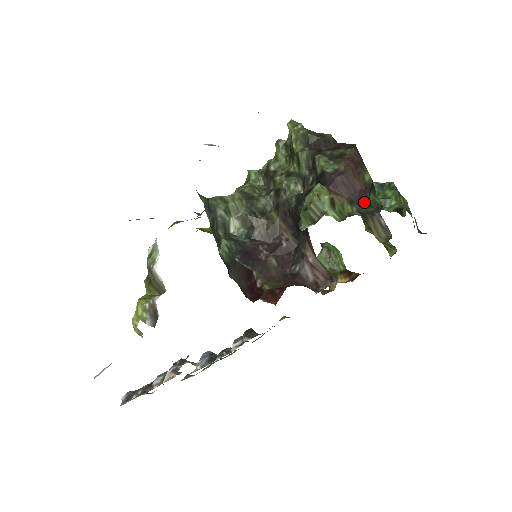
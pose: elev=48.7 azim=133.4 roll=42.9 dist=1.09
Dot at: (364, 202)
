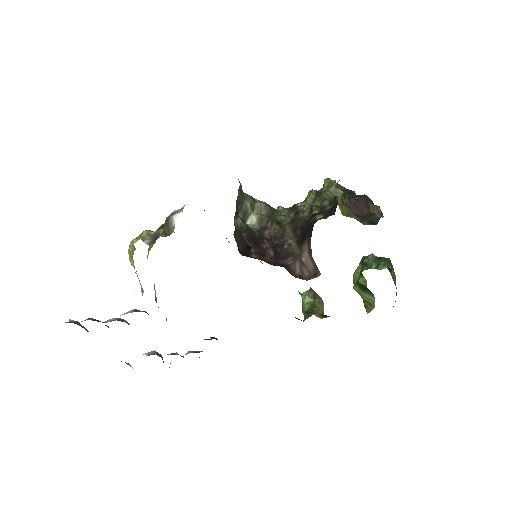
Dot at: (367, 219)
